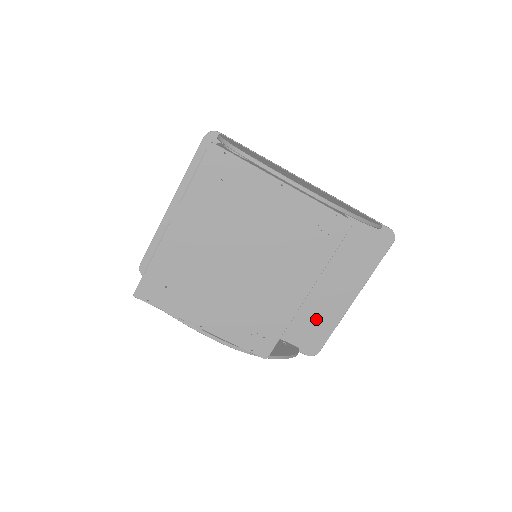
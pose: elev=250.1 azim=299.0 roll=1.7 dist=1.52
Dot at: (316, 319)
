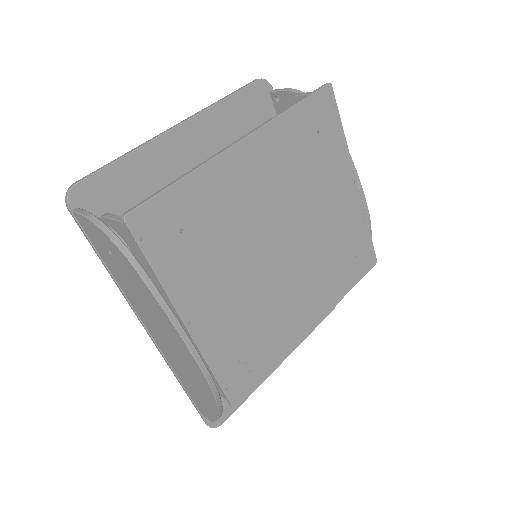
Dot at: occluded
